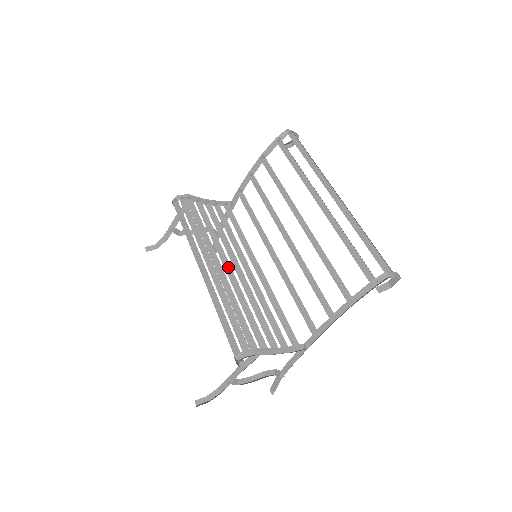
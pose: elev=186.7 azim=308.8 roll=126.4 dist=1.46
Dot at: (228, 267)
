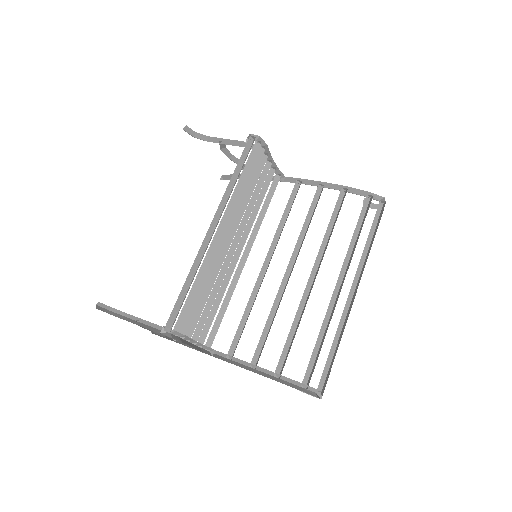
Dot at: (230, 240)
